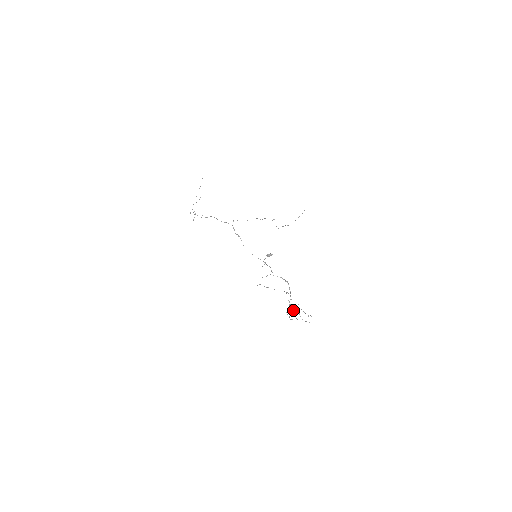
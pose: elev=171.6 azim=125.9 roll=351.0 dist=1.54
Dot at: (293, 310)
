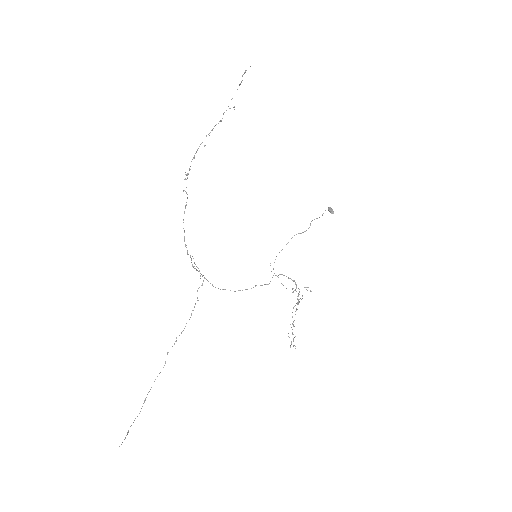
Dot at: (292, 316)
